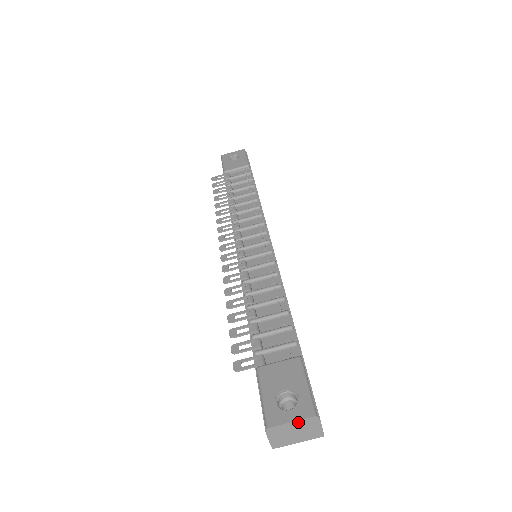
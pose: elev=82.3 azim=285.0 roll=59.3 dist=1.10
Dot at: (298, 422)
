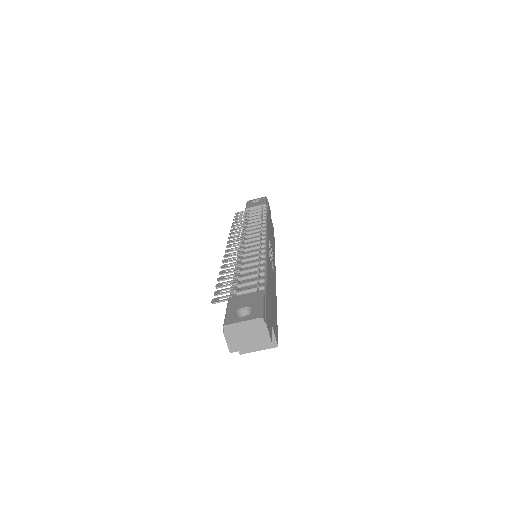
Dot at: (248, 322)
